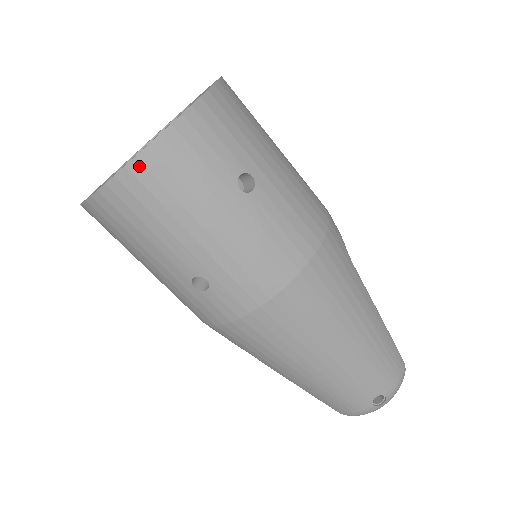
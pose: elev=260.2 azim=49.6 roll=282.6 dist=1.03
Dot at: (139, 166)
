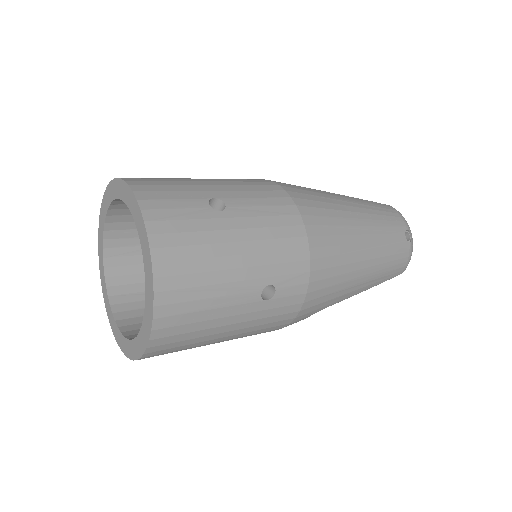
Dot at: (160, 267)
